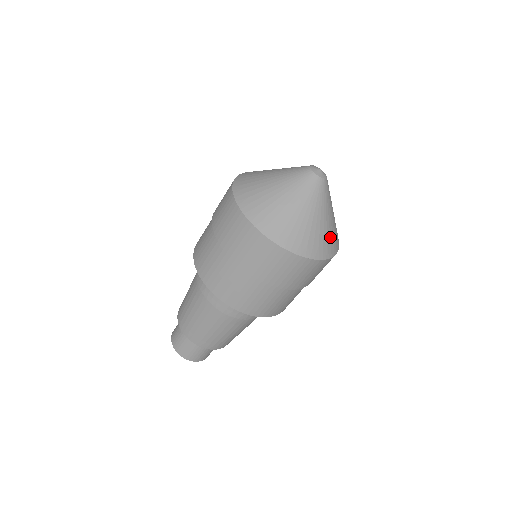
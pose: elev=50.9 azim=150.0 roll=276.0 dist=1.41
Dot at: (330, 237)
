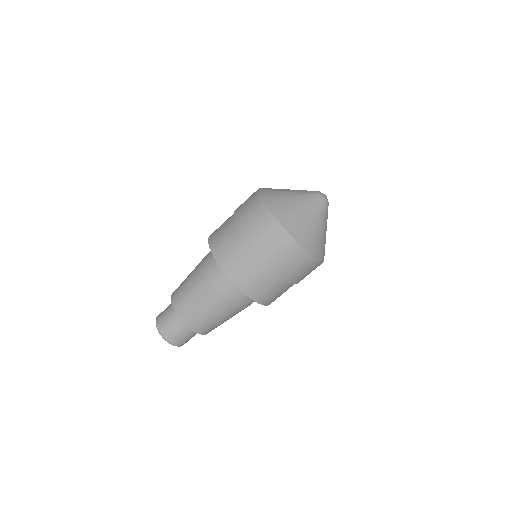
Dot at: (307, 232)
